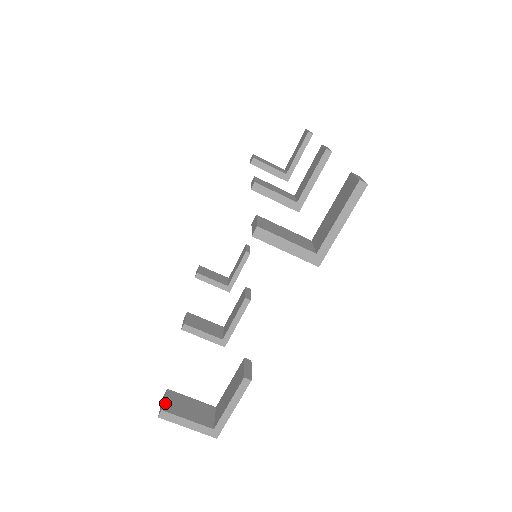
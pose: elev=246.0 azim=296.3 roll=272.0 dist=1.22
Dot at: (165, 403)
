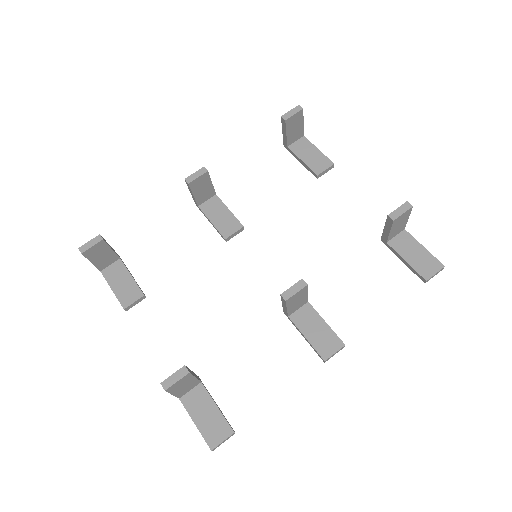
Dot at: (89, 249)
